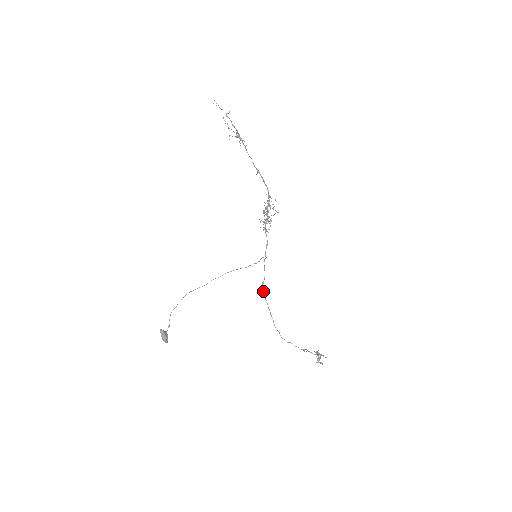
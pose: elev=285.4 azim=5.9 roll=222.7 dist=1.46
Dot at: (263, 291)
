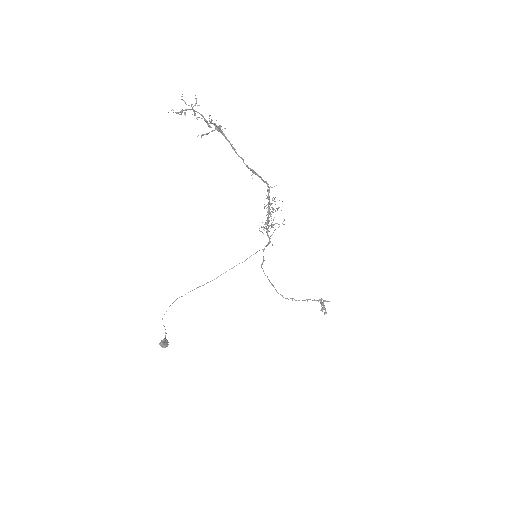
Dot at: (263, 270)
